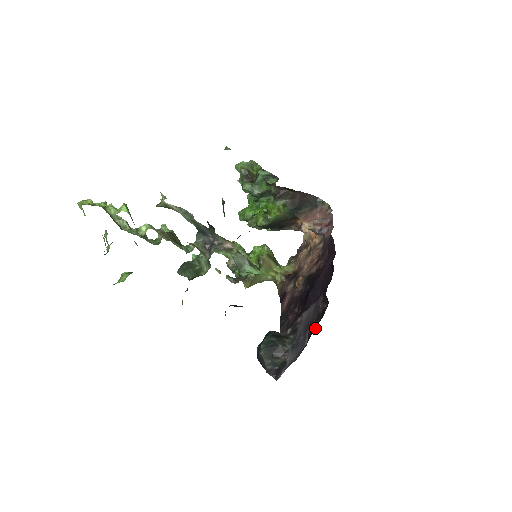
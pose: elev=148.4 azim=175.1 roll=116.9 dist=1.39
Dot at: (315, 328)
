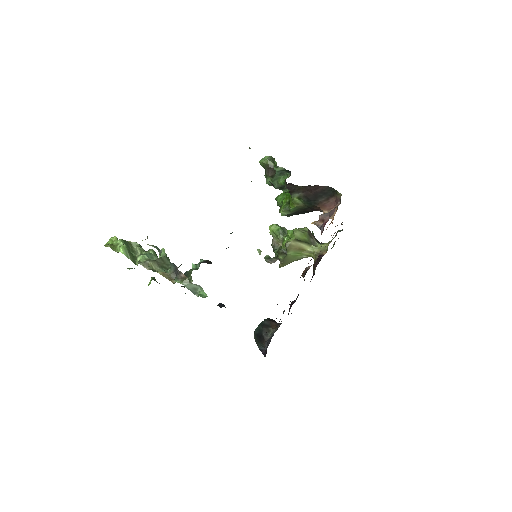
Dot at: occluded
